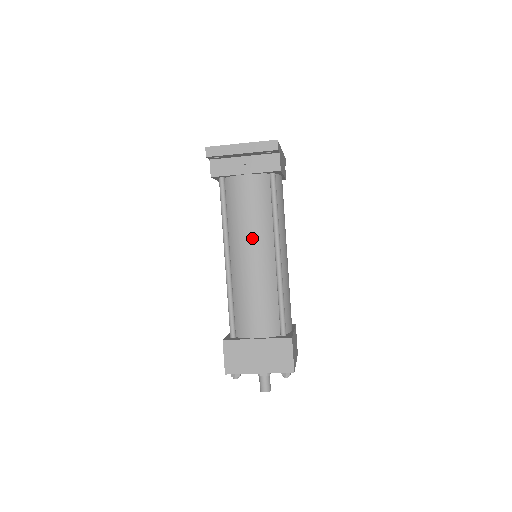
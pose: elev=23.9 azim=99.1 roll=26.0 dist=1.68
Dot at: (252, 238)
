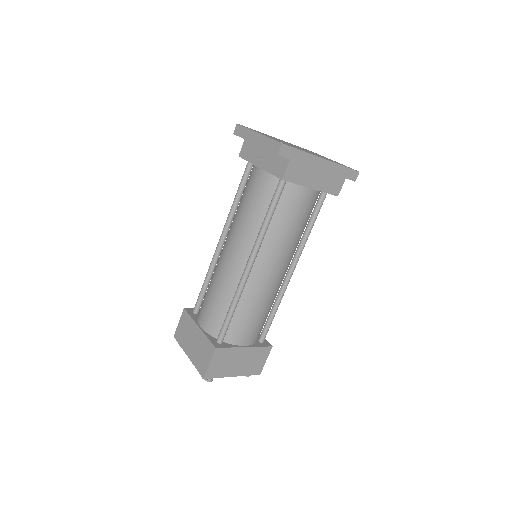
Dot at: (237, 234)
